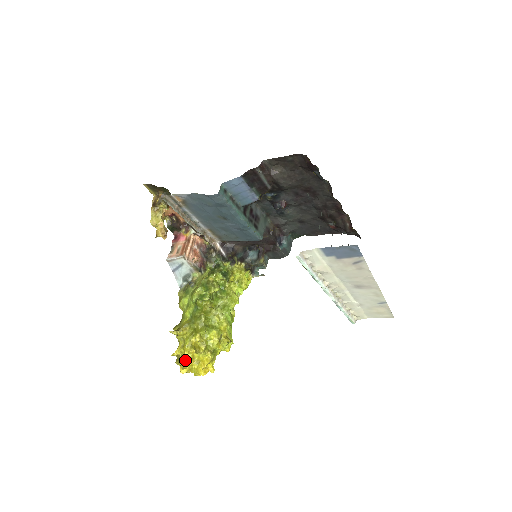
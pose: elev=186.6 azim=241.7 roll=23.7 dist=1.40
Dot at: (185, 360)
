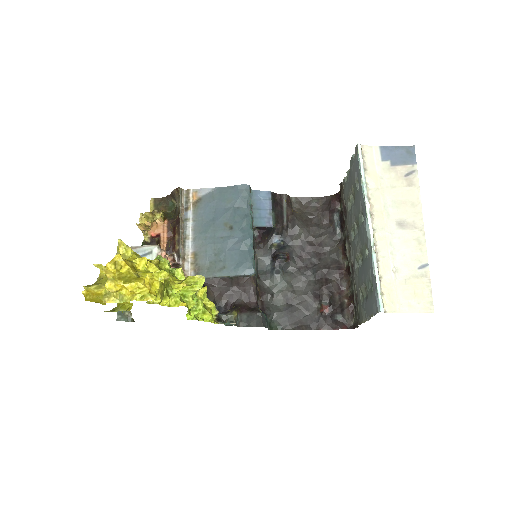
Dot at: (125, 259)
